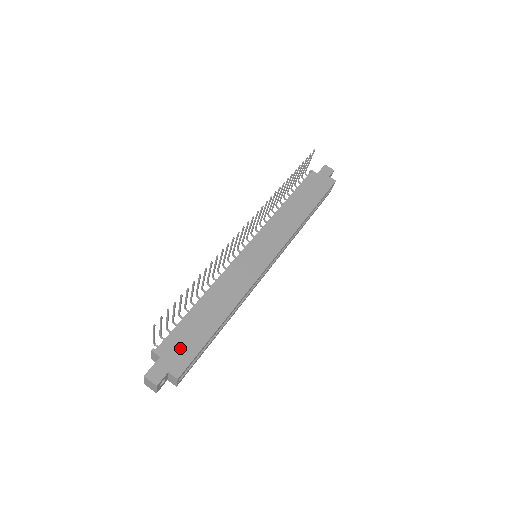
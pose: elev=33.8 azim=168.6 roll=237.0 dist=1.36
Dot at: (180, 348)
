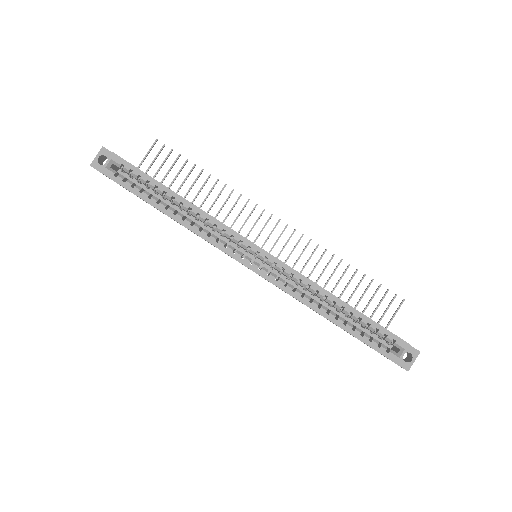
Dot at: occluded
